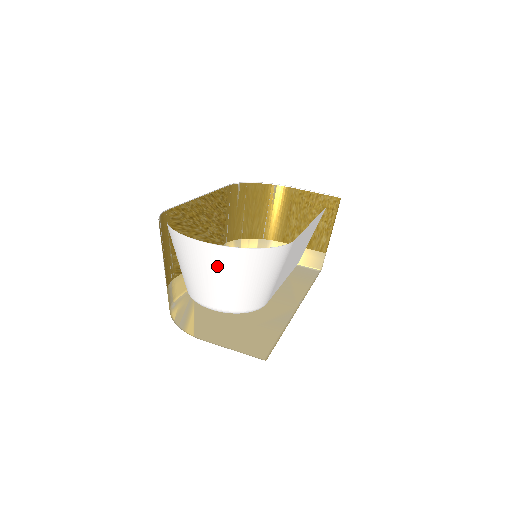
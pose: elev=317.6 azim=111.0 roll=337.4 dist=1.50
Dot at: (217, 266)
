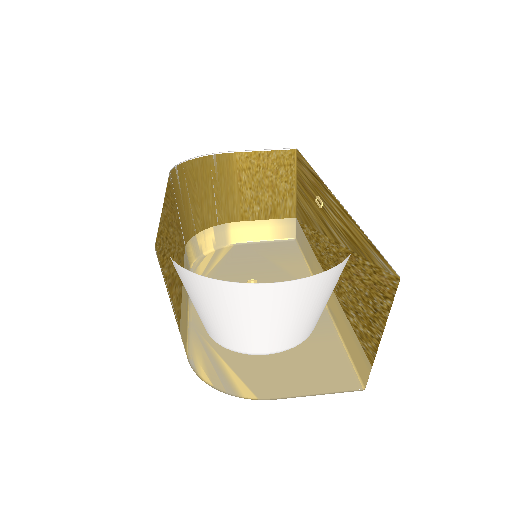
Dot at: (288, 305)
